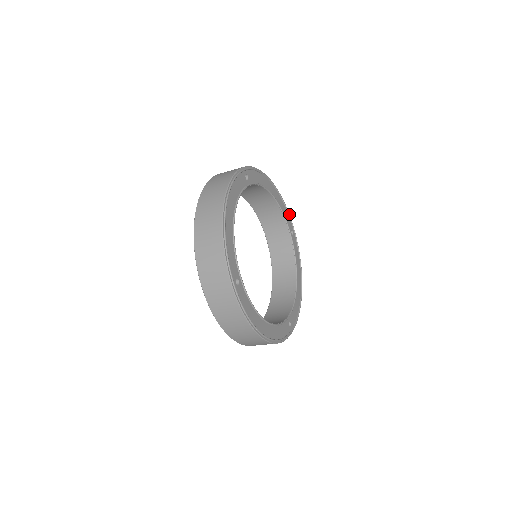
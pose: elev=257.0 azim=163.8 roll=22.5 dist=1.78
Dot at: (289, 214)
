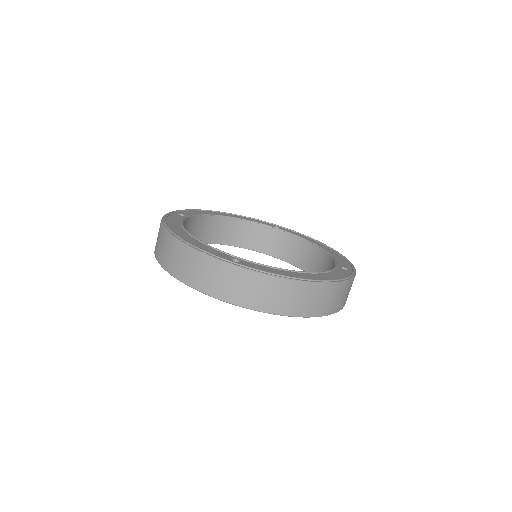
Dot at: (259, 220)
